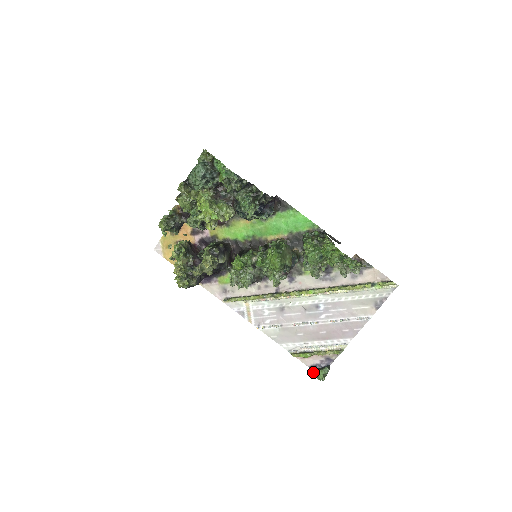
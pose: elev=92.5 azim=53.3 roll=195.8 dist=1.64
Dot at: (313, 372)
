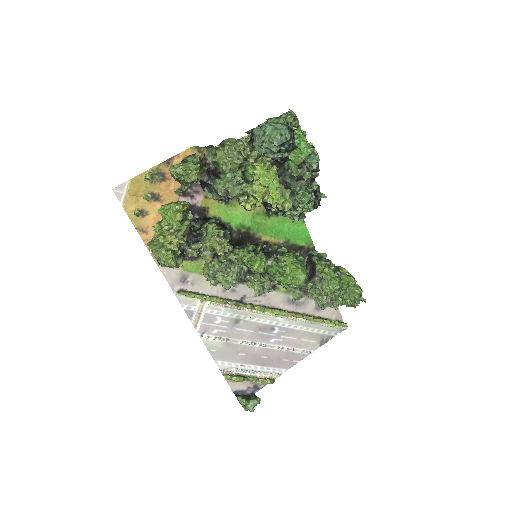
Dot at: (246, 401)
